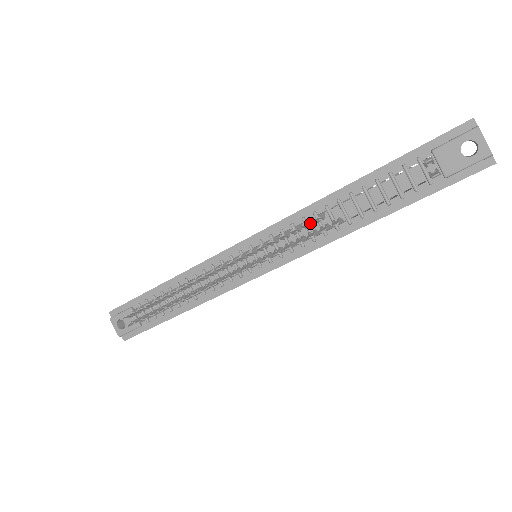
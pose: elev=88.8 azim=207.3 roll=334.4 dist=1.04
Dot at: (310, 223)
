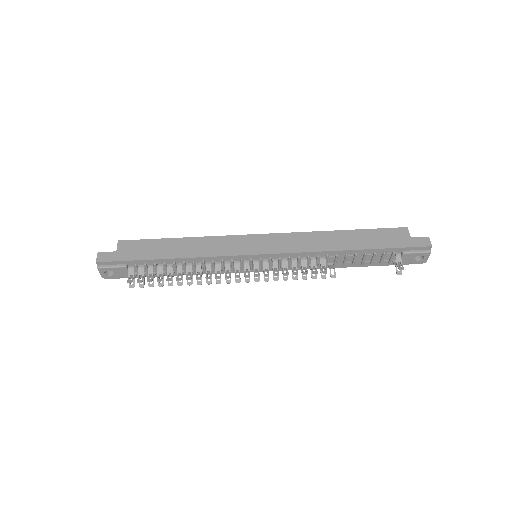
Dot at: (315, 265)
